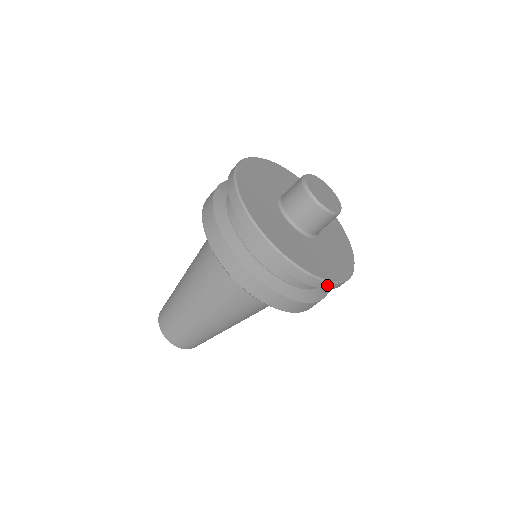
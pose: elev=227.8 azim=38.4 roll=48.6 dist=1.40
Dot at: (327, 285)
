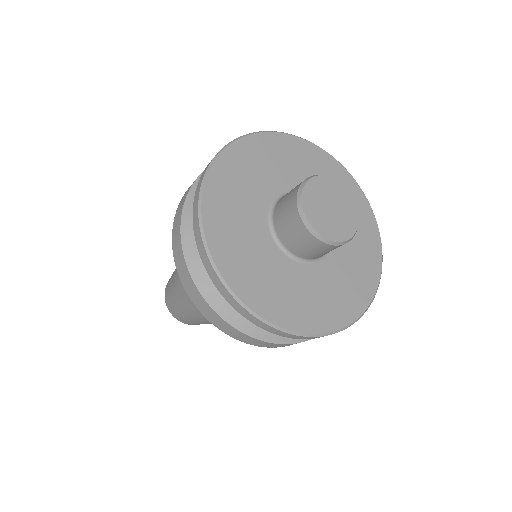
Dot at: (314, 337)
